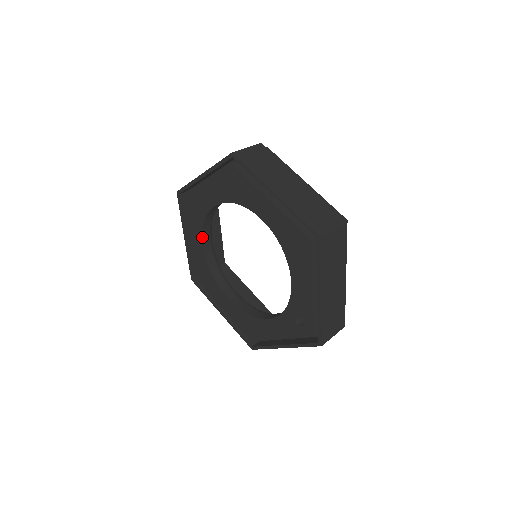
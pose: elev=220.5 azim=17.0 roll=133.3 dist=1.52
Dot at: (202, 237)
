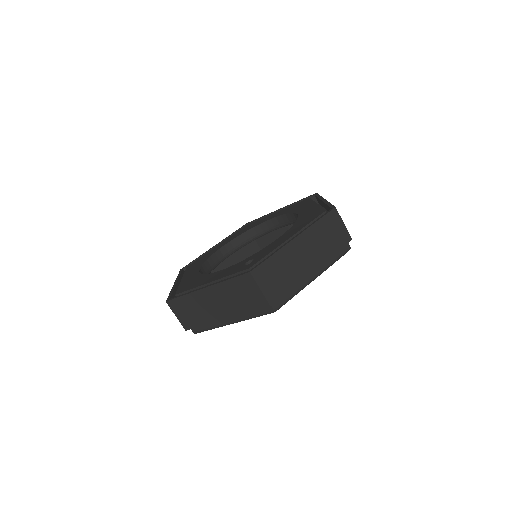
Dot at: (232, 240)
